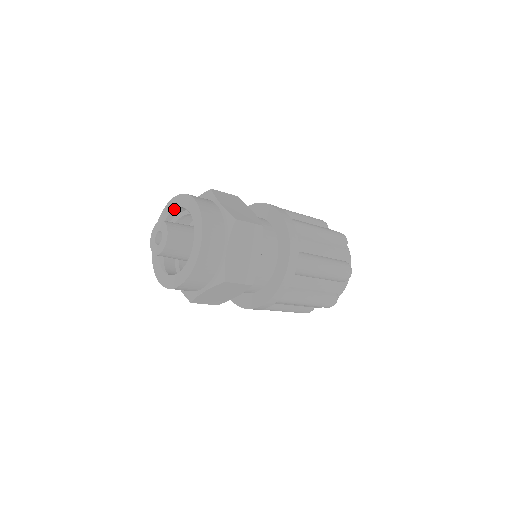
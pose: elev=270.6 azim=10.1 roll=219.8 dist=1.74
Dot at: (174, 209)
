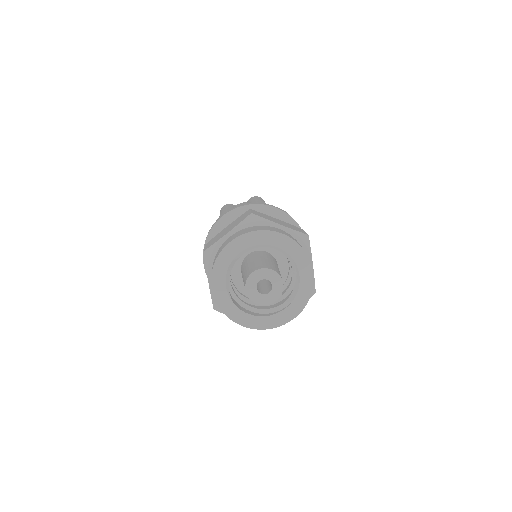
Dot at: (281, 248)
